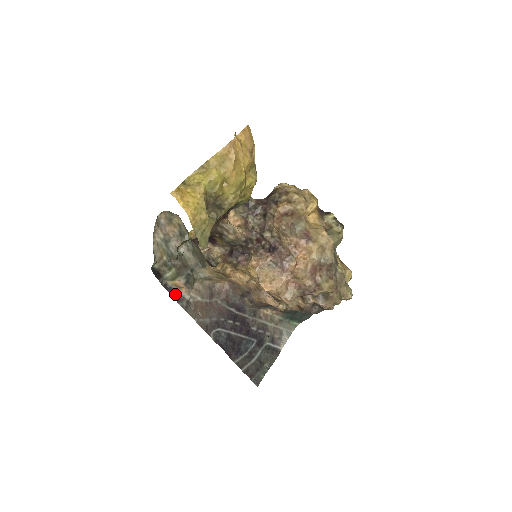
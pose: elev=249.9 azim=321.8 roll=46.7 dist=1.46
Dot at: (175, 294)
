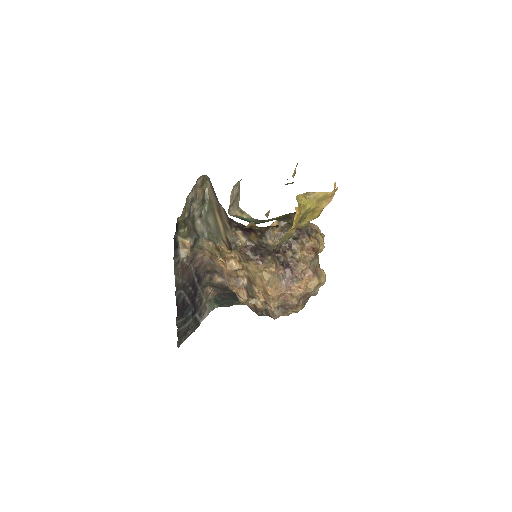
Dot at: (176, 249)
